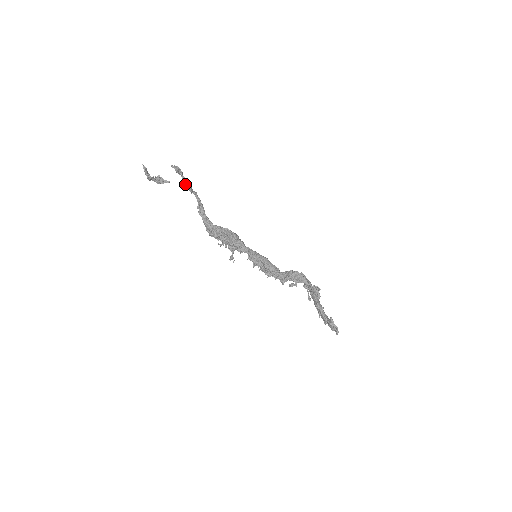
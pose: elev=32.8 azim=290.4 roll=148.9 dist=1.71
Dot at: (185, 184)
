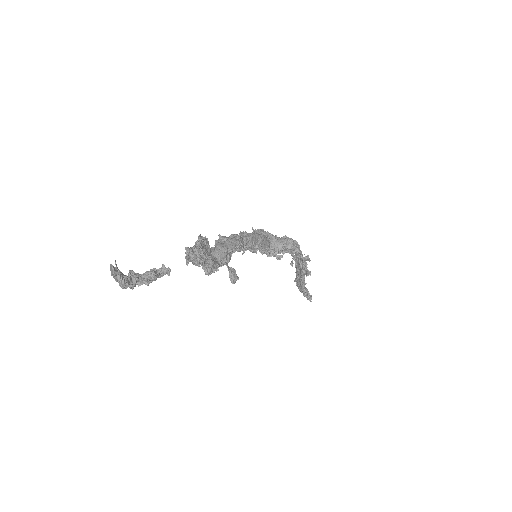
Dot at: occluded
